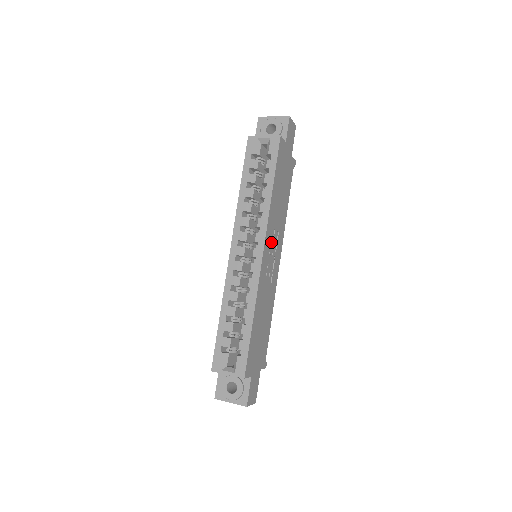
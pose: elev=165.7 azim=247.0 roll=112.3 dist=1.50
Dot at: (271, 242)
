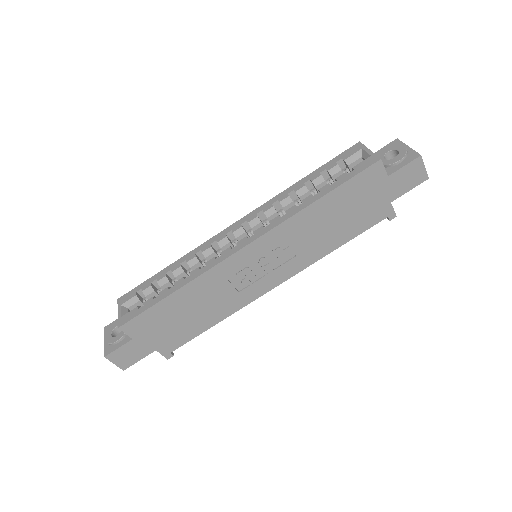
Dot at: (272, 251)
